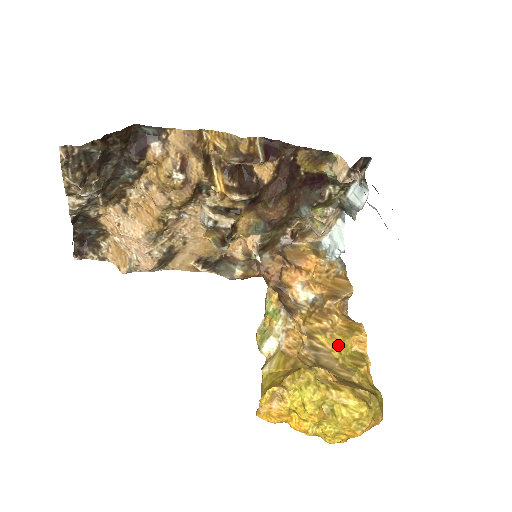
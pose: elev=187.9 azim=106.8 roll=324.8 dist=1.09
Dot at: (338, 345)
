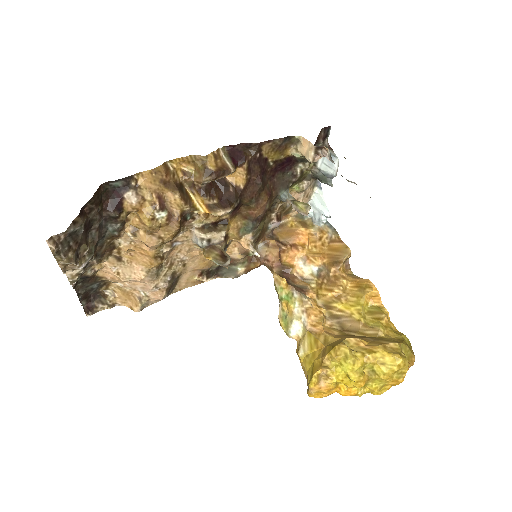
Dot at: (355, 307)
